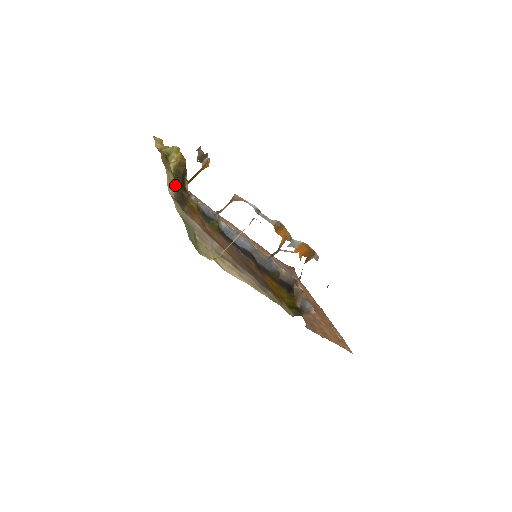
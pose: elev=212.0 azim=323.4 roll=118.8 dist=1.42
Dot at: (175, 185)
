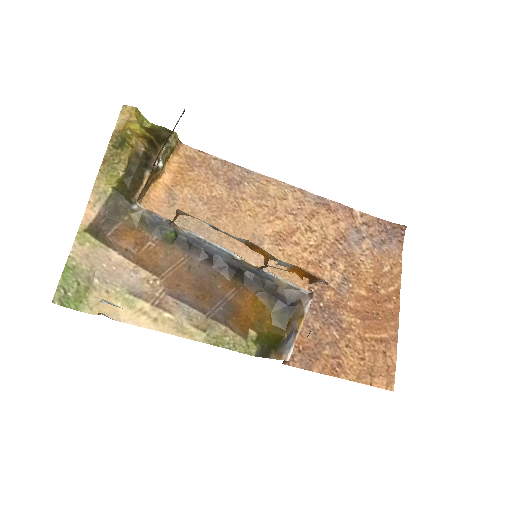
Dot at: (107, 197)
